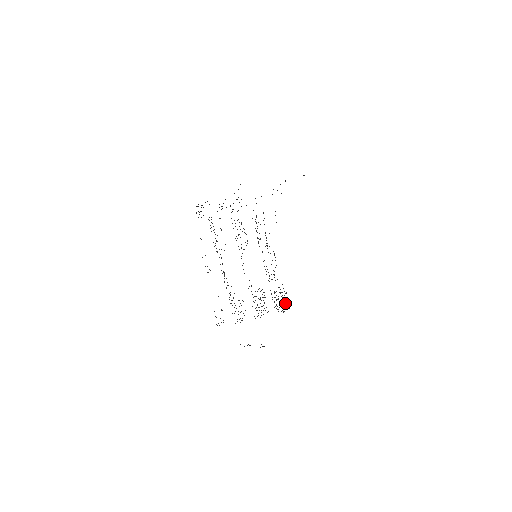
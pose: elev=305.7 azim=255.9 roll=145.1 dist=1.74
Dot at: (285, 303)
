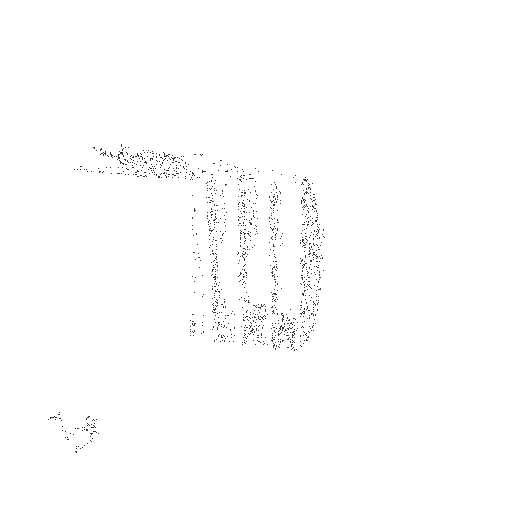
Dot at: occluded
